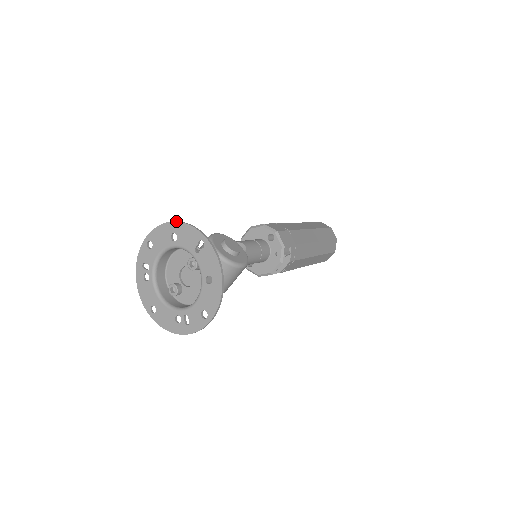
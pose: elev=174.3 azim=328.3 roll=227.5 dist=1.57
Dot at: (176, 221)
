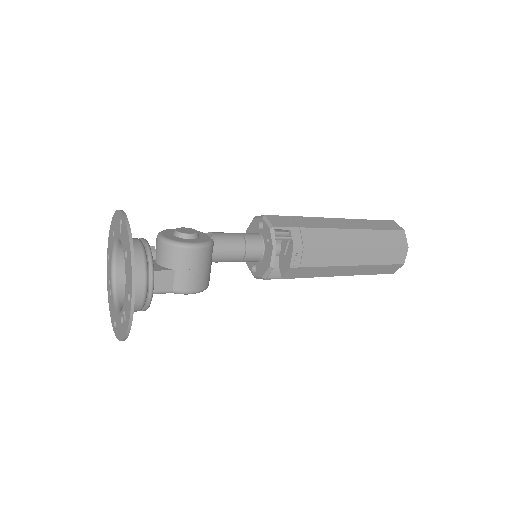
Dot at: occluded
